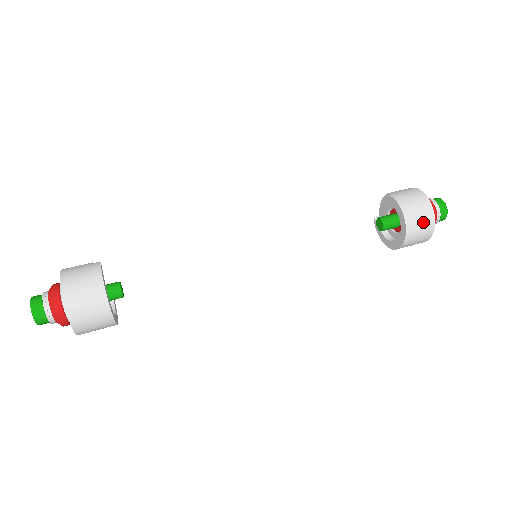
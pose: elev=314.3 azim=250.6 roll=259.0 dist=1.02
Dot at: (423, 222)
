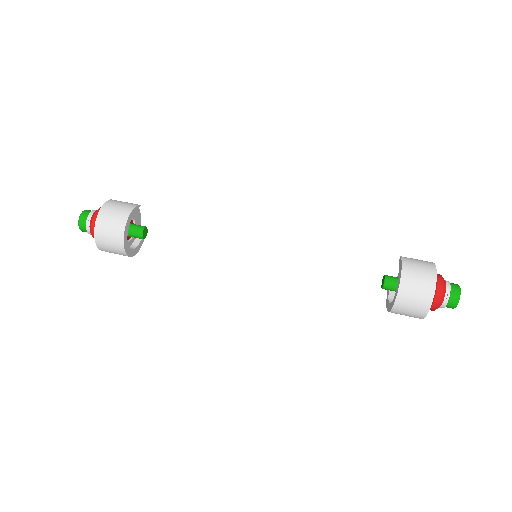
Dot at: (420, 289)
